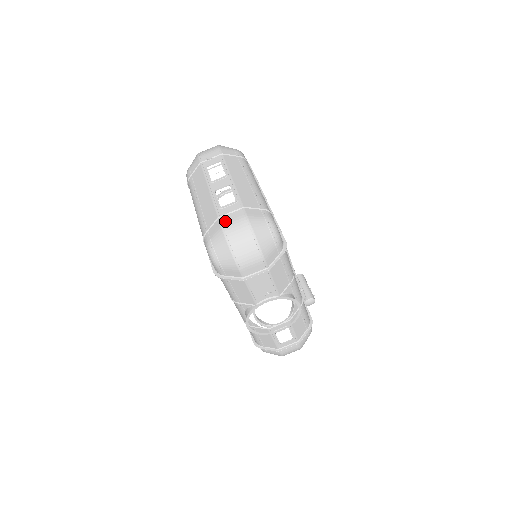
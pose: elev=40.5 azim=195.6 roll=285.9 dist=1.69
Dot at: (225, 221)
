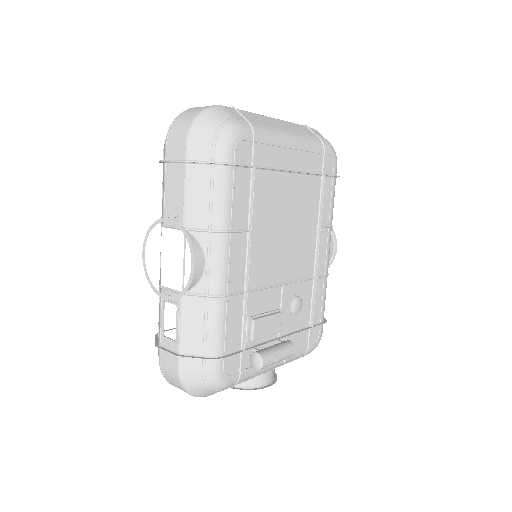
Dot at: occluded
